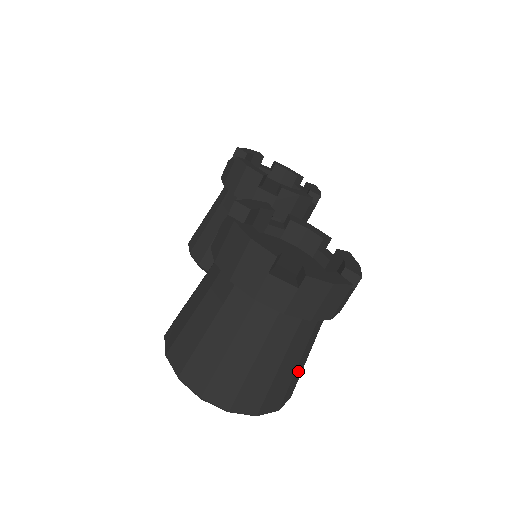
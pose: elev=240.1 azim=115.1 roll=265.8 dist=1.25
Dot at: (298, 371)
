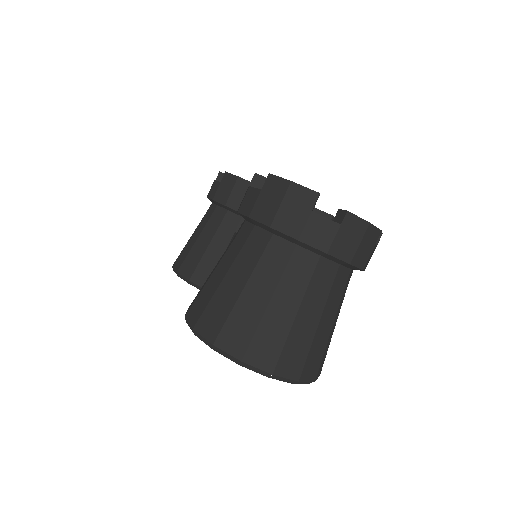
Dot at: (330, 337)
